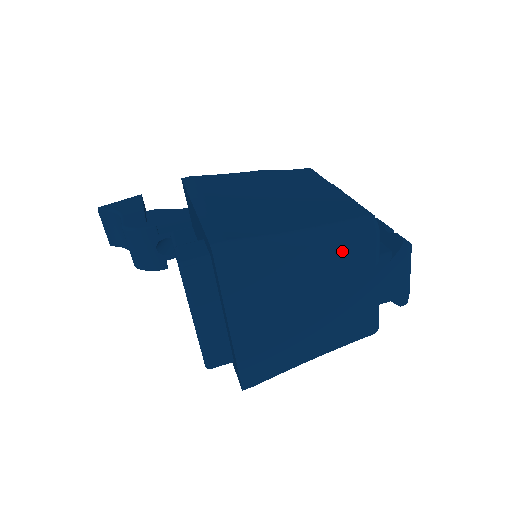
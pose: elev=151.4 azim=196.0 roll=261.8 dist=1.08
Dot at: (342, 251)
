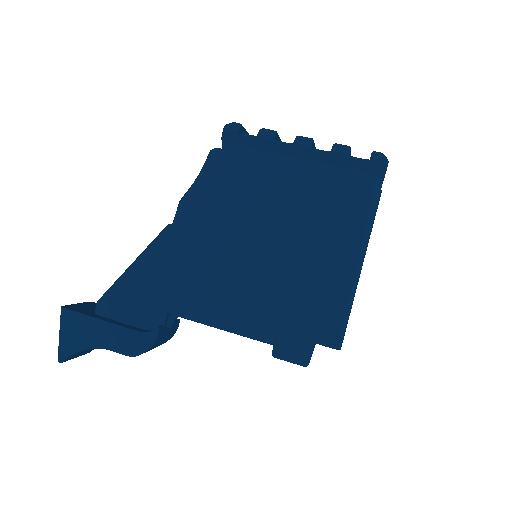
Dot at: occluded
